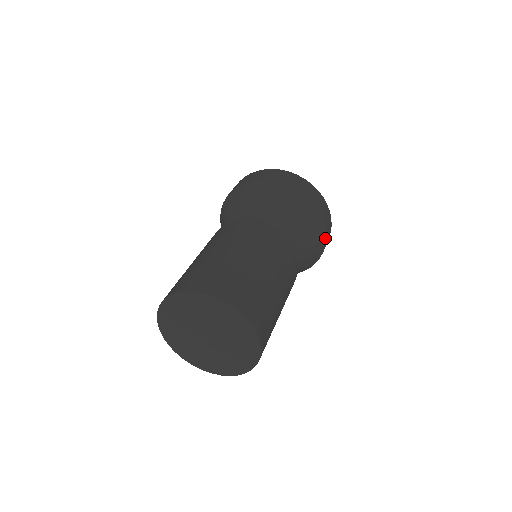
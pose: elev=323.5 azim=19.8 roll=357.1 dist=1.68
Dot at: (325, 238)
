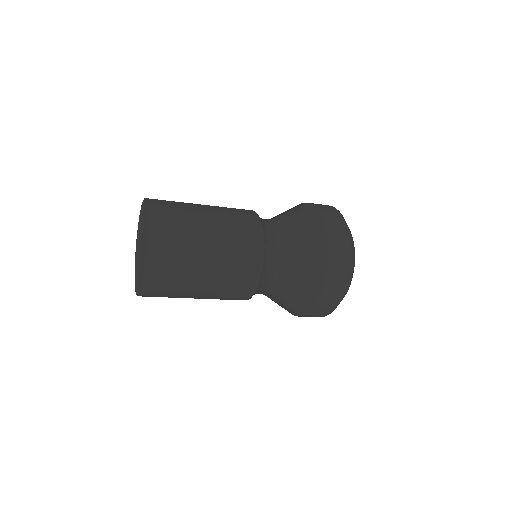
Dot at: (324, 279)
